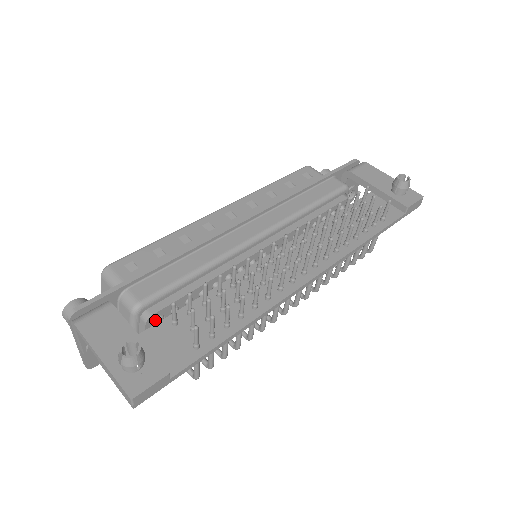
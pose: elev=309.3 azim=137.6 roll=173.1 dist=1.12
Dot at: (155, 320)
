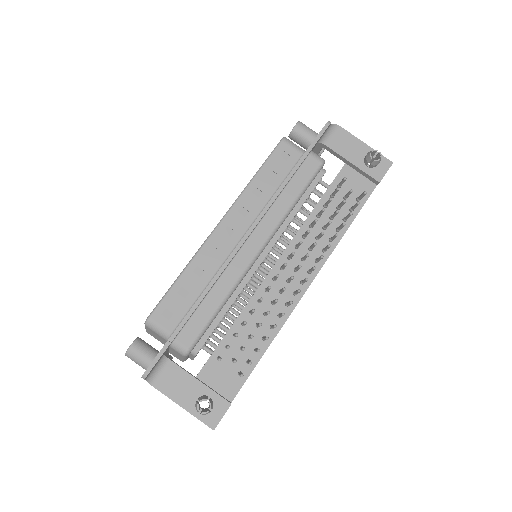
Dot at: occluded
